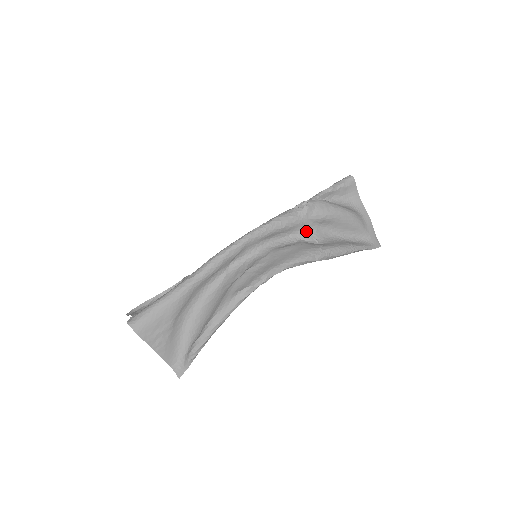
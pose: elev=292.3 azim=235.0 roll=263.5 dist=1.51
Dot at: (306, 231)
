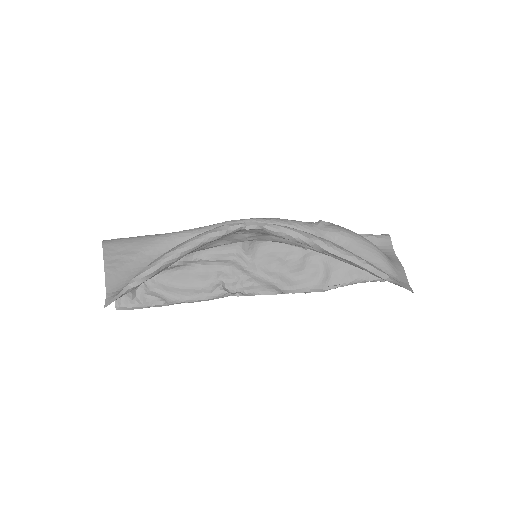
Dot at: occluded
